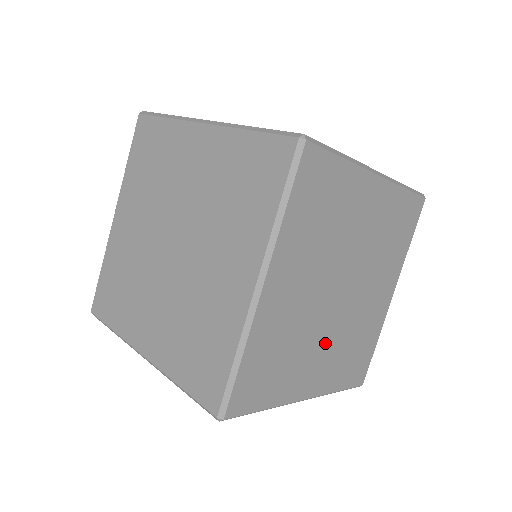
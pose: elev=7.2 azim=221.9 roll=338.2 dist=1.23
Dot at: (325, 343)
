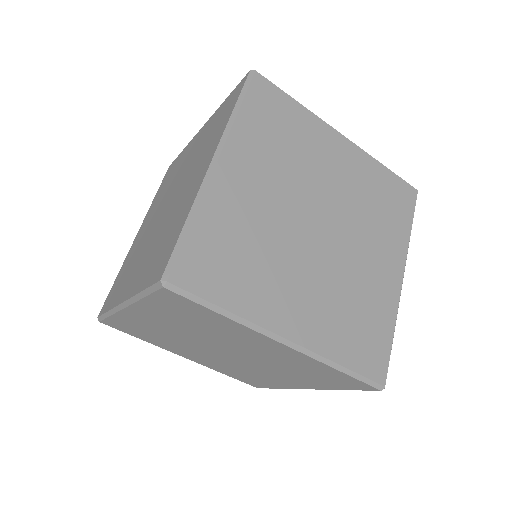
Dot at: (307, 278)
